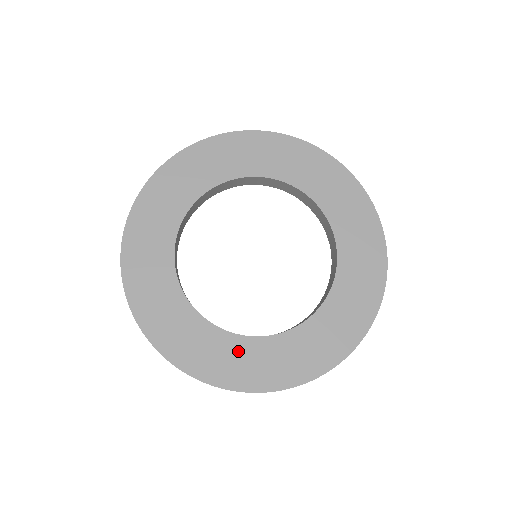
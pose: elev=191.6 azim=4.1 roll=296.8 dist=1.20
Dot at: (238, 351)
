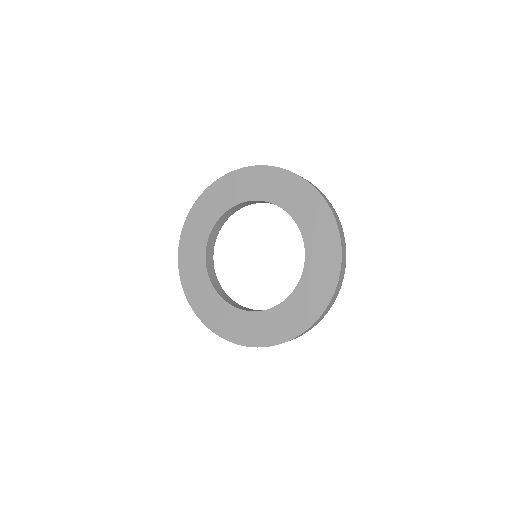
Dot at: (212, 301)
